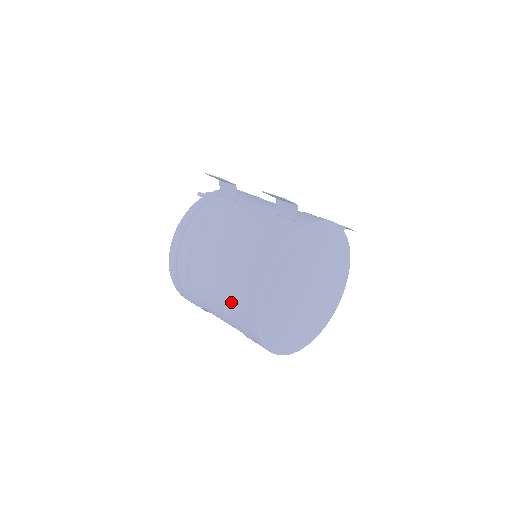
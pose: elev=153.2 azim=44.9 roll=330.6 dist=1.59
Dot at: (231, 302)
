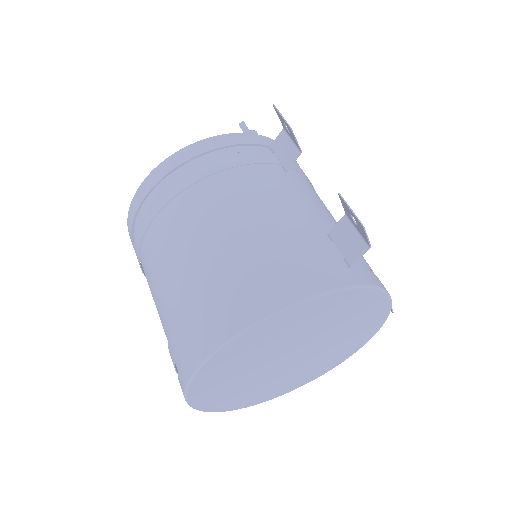
Dot at: (183, 307)
